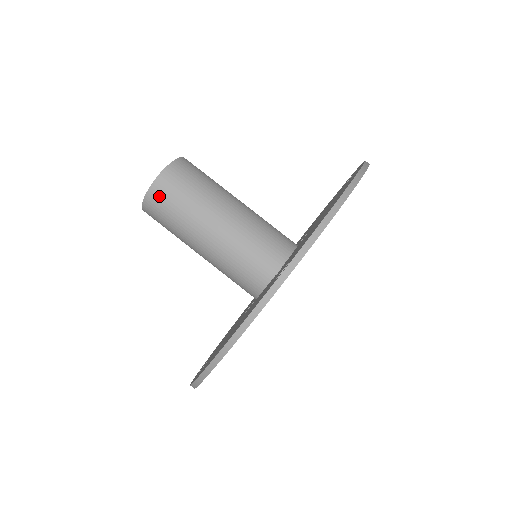
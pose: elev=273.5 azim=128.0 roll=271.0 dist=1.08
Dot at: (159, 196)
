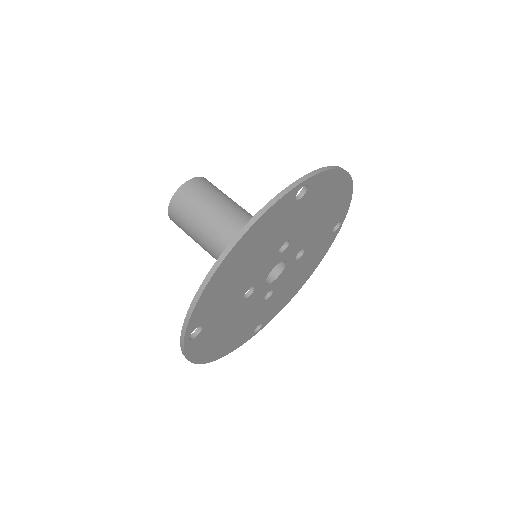
Dot at: (189, 190)
